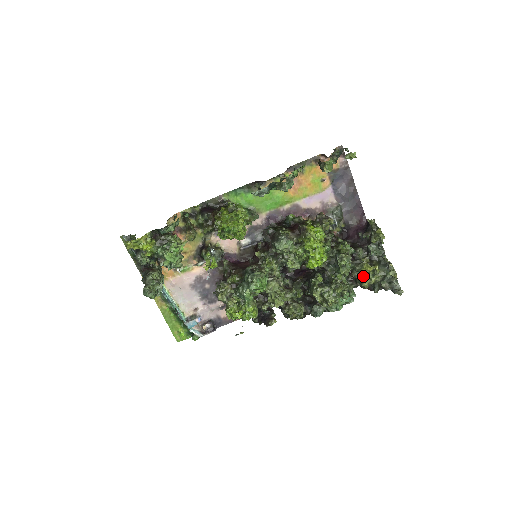
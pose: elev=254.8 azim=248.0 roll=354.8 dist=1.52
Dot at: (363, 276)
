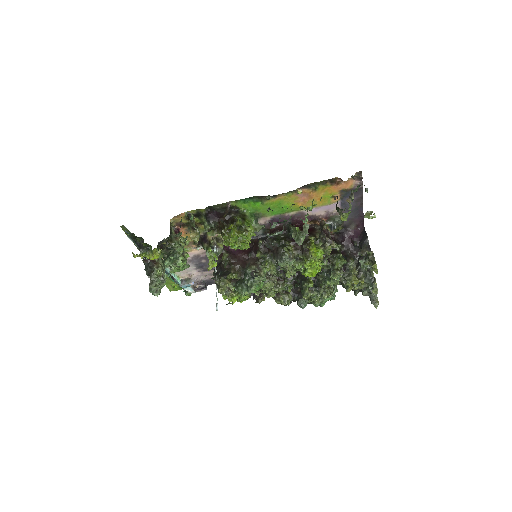
Dot at: (349, 285)
